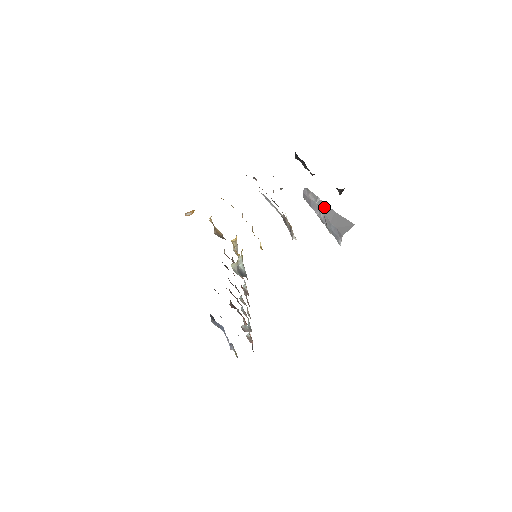
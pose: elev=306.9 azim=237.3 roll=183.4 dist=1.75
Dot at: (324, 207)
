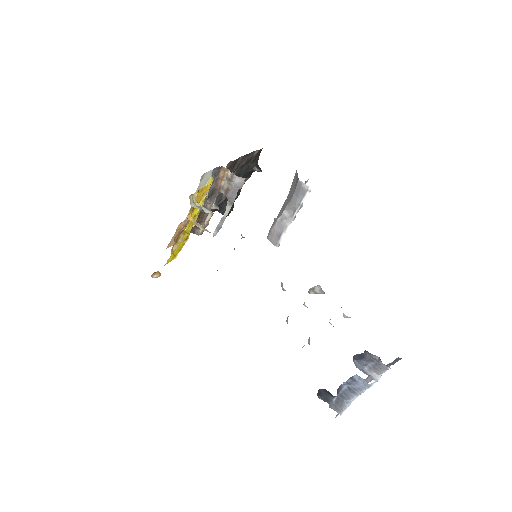
Dot at: (281, 211)
